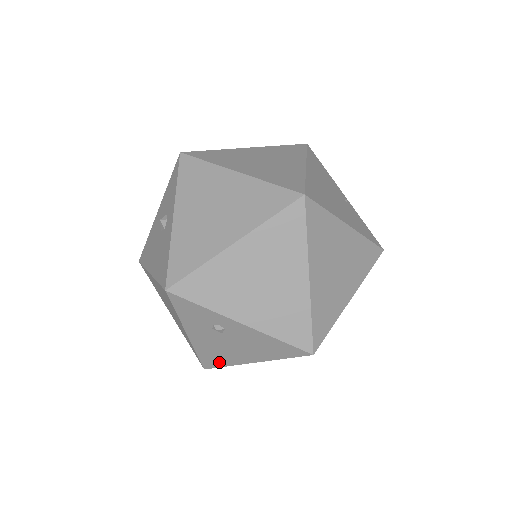
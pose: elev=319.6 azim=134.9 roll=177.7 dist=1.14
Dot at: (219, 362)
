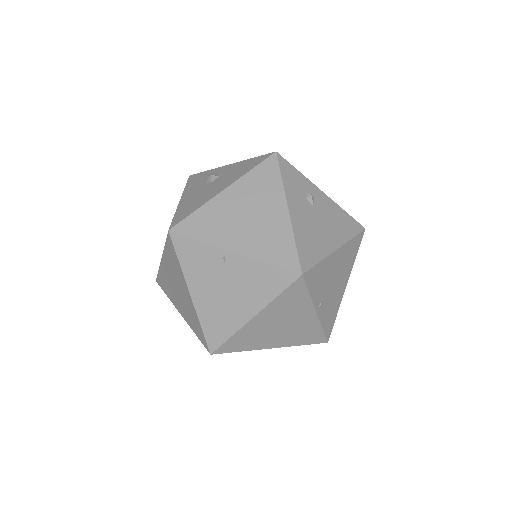
Dot at: (313, 255)
